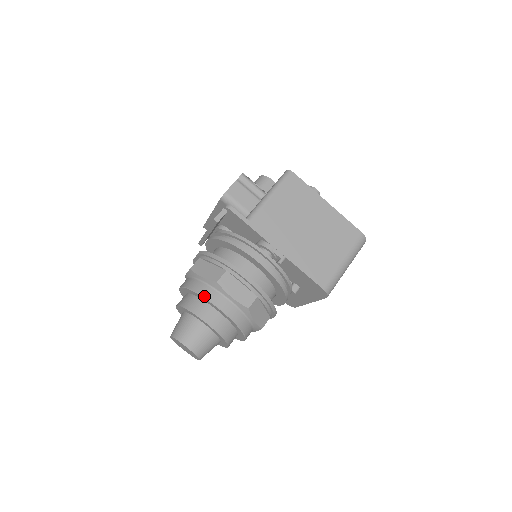
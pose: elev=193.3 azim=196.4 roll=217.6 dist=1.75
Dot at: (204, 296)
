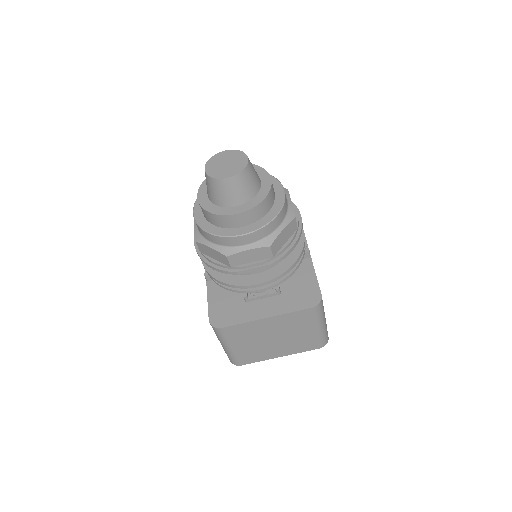
Dot at: (276, 179)
